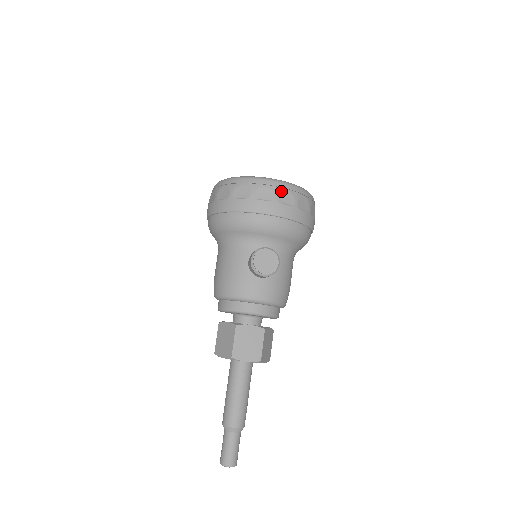
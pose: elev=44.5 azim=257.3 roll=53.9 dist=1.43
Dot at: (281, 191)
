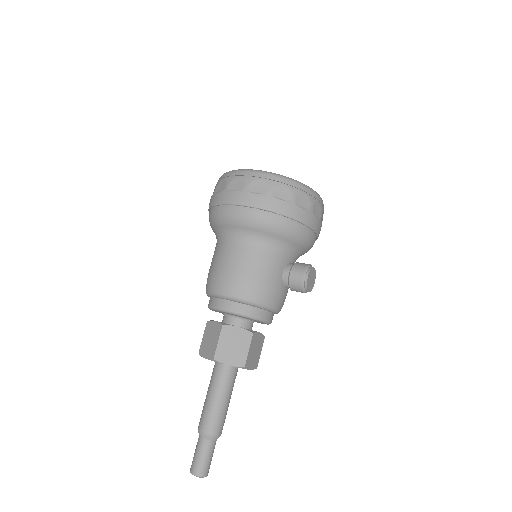
Dot at: (323, 211)
